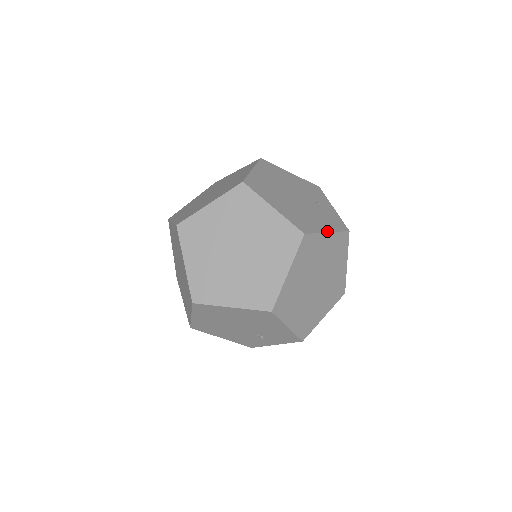
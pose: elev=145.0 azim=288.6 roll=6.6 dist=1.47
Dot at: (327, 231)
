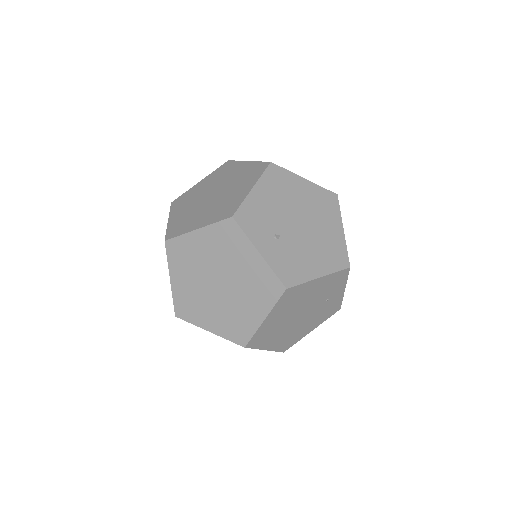
Dot at: occluded
